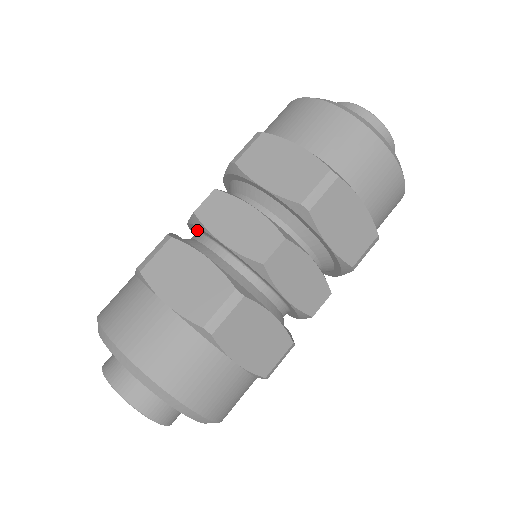
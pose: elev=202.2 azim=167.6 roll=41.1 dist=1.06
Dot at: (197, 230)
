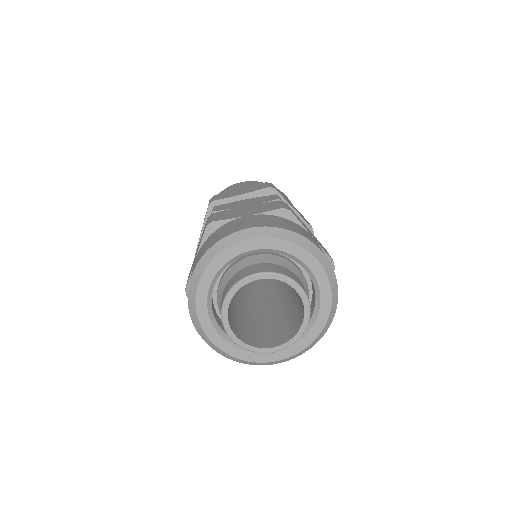
Dot at: occluded
